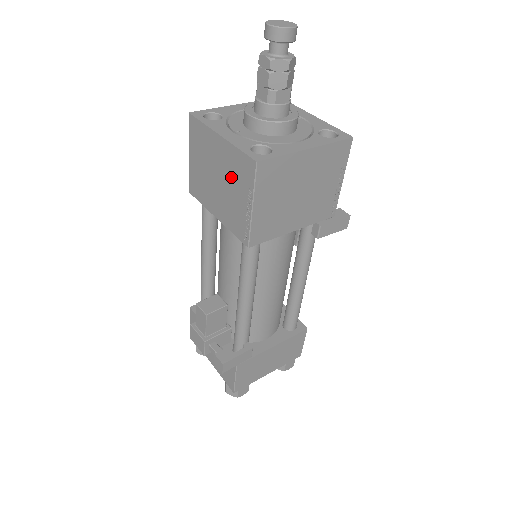
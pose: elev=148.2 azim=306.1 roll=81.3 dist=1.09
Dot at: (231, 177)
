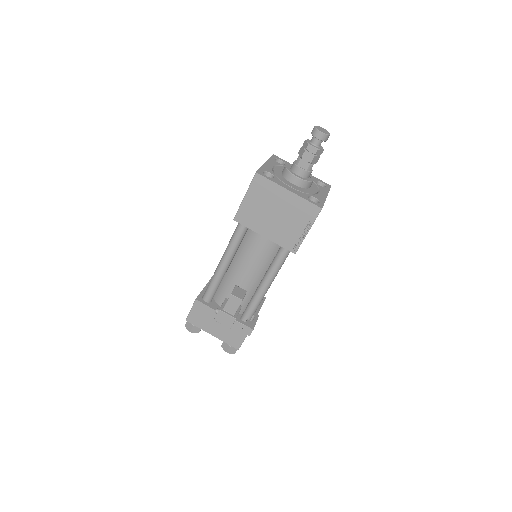
Dot at: (292, 214)
